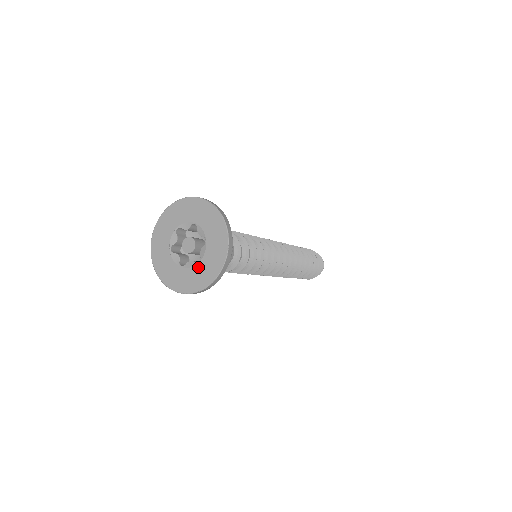
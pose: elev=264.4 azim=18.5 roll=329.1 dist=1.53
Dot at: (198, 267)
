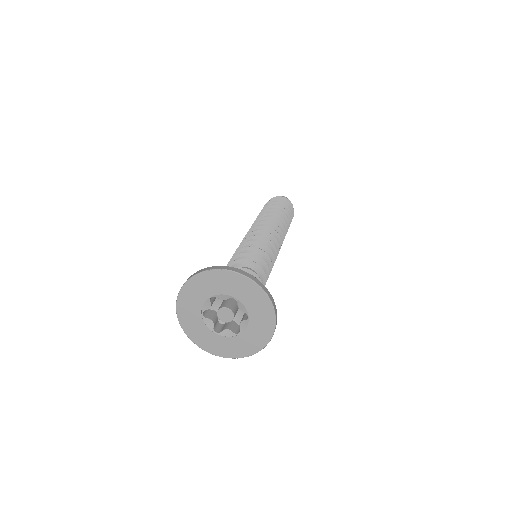
Dot at: (237, 339)
